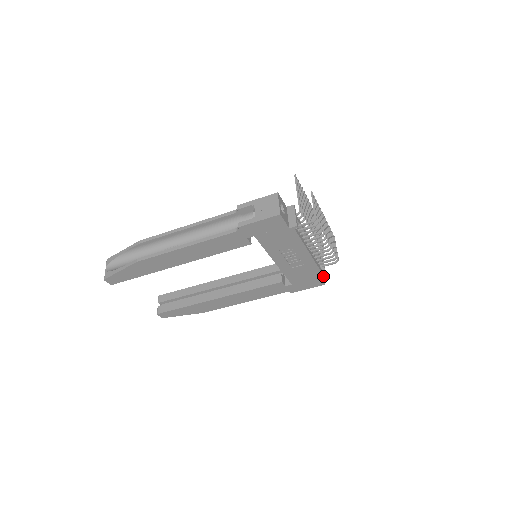
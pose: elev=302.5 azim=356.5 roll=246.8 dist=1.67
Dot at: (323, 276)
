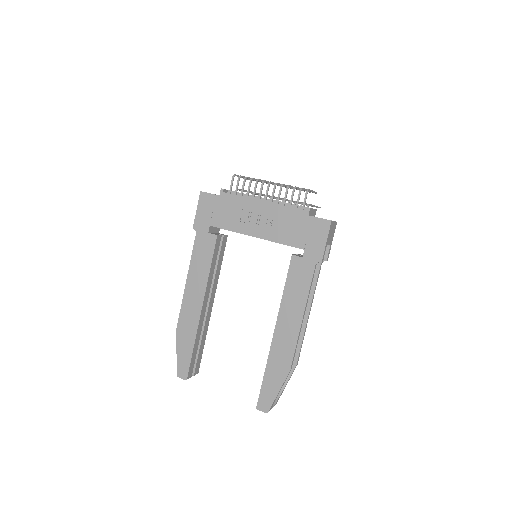
Dot at: occluded
